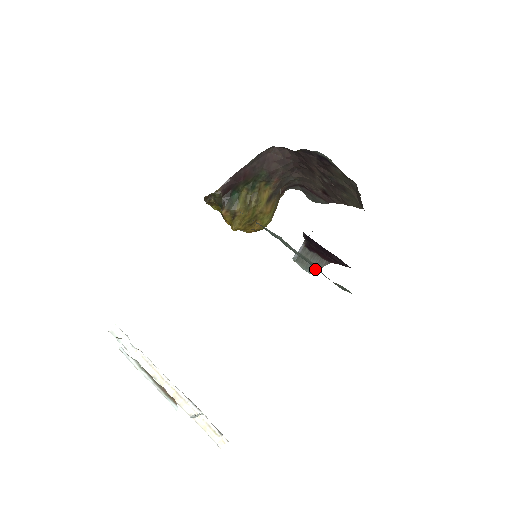
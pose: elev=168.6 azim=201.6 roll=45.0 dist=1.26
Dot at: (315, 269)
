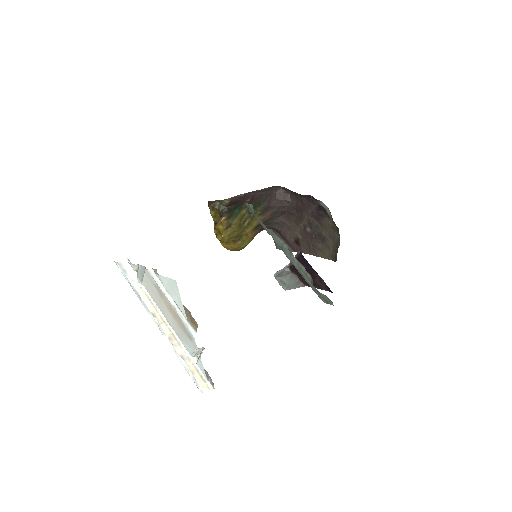
Dot at: (291, 287)
